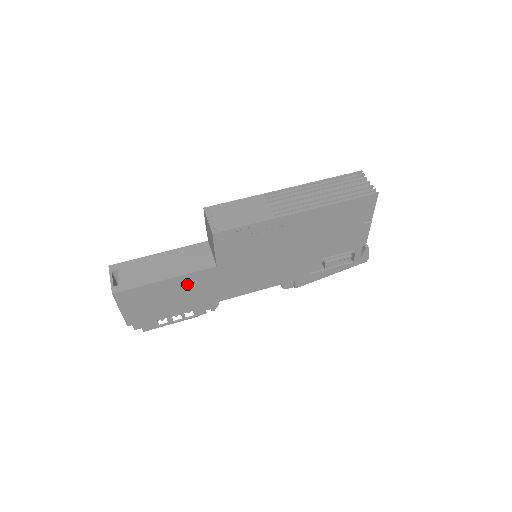
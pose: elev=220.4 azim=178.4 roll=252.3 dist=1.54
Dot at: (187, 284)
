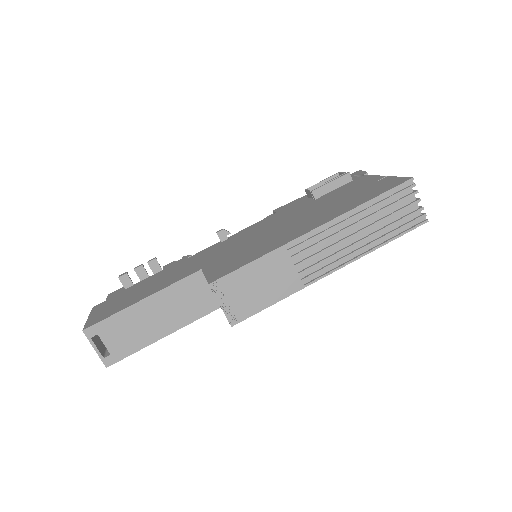
Dot at: occluded
